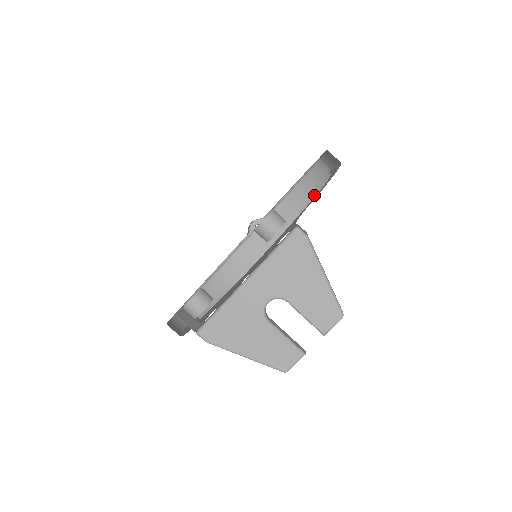
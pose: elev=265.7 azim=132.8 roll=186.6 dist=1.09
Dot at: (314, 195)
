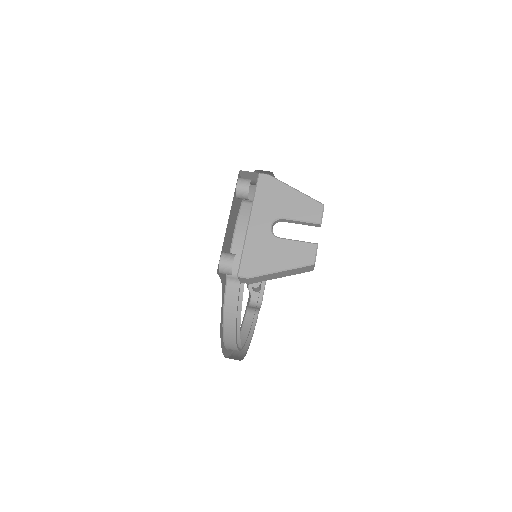
Dot at: occluded
